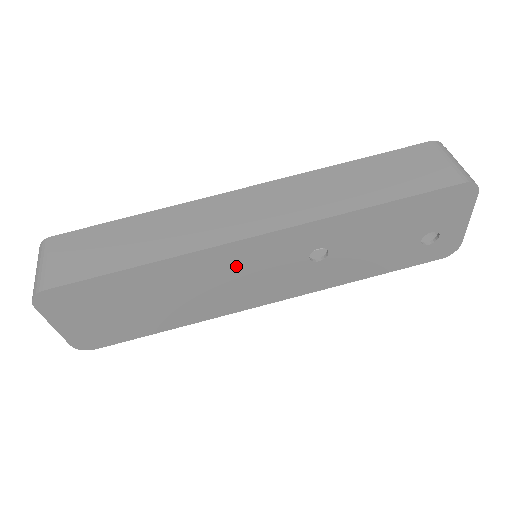
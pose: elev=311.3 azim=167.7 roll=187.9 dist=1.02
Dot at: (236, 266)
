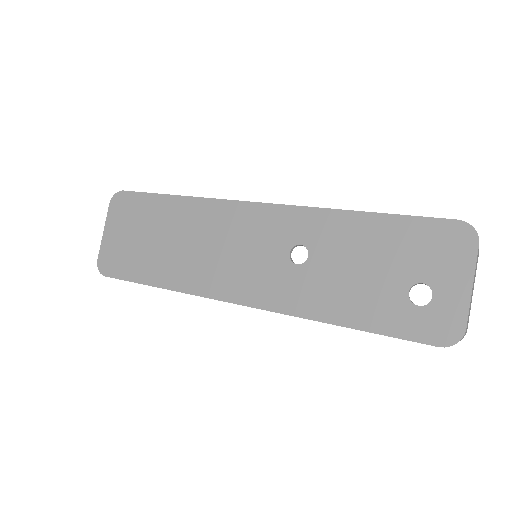
Dot at: (232, 231)
